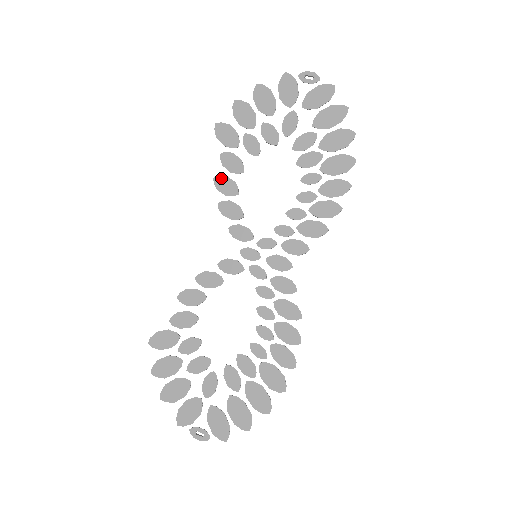
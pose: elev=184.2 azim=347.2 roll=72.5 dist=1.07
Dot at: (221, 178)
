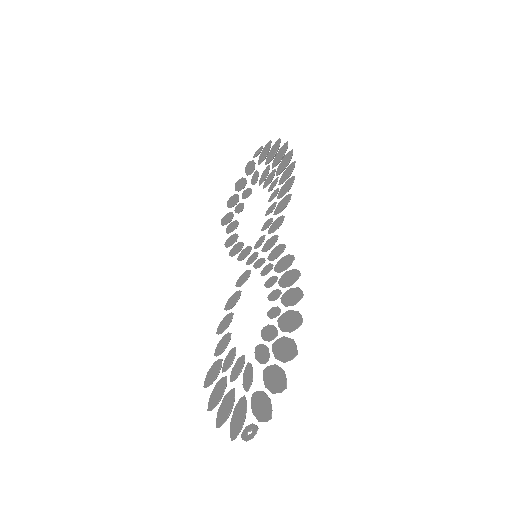
Dot at: (228, 240)
